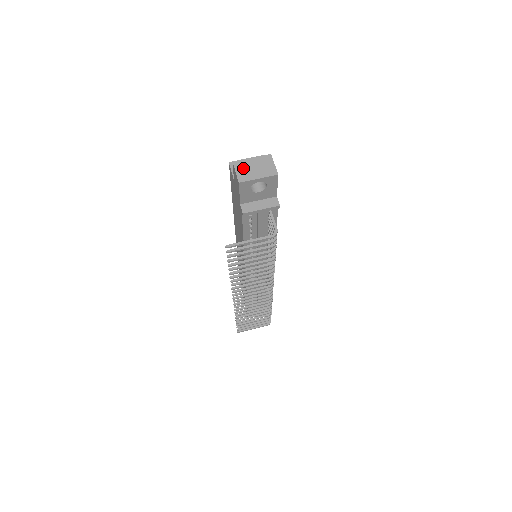
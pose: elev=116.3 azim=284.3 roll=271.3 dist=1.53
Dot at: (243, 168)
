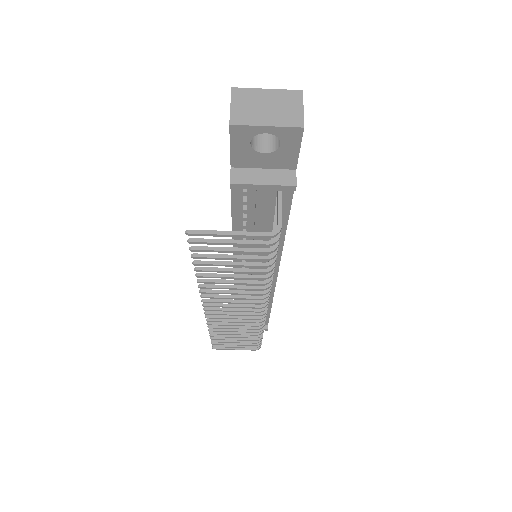
Dot at: (246, 102)
